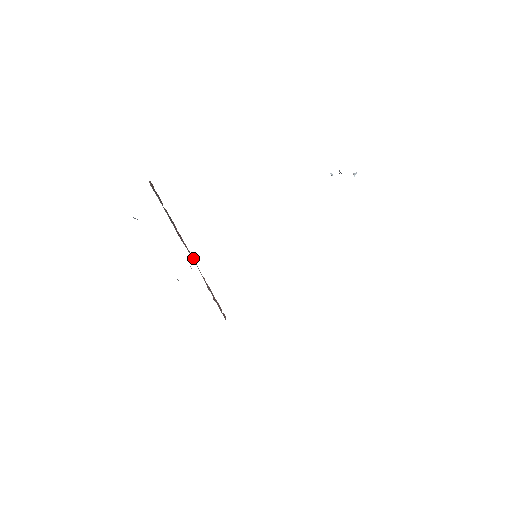
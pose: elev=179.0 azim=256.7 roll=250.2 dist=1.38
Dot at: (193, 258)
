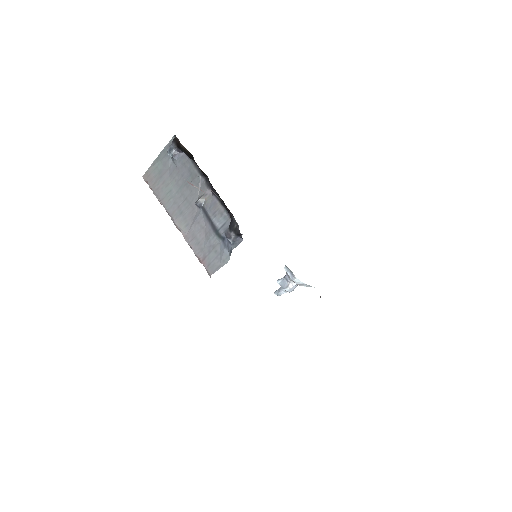
Dot at: occluded
